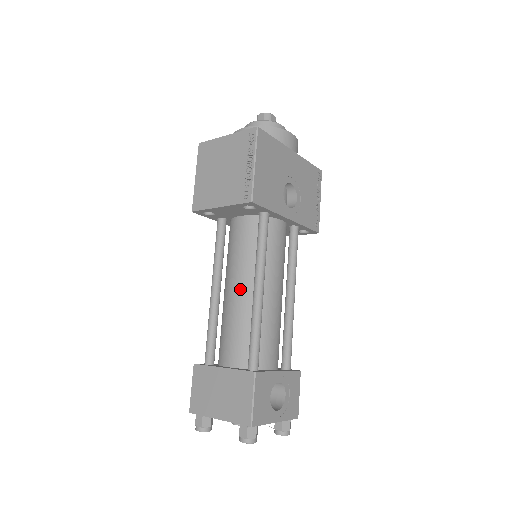
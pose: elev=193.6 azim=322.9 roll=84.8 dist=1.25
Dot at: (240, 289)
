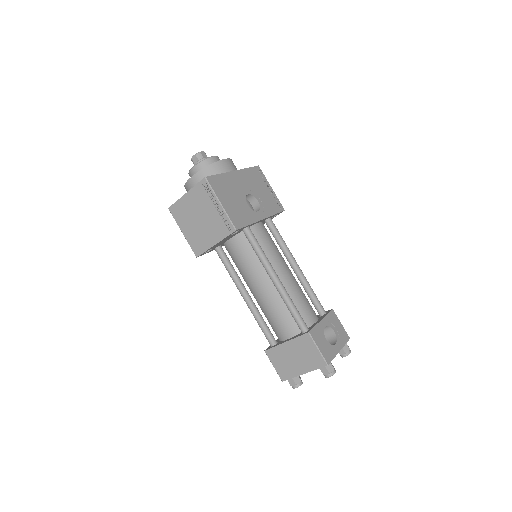
Dot at: (263, 286)
